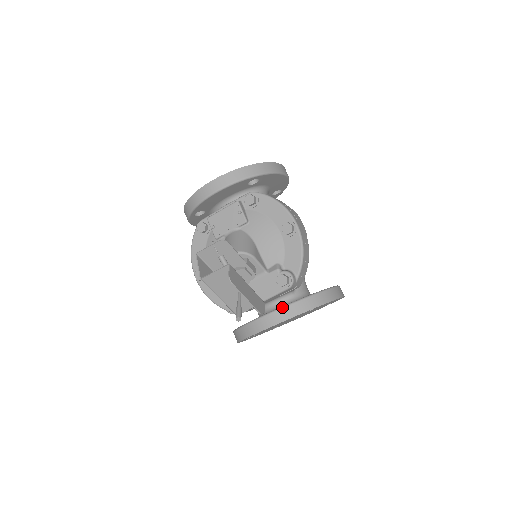
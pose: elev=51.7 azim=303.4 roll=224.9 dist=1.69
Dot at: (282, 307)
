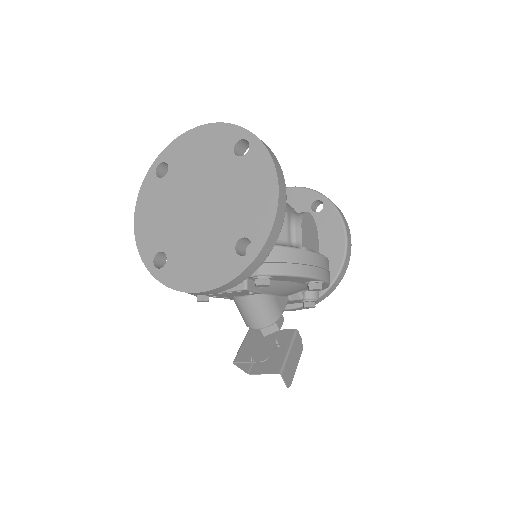
Dot at: occluded
